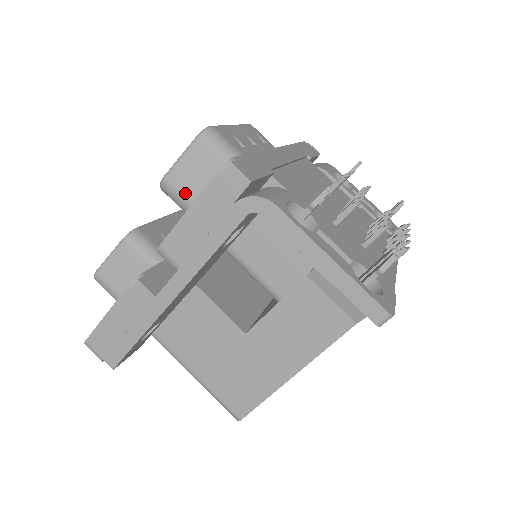
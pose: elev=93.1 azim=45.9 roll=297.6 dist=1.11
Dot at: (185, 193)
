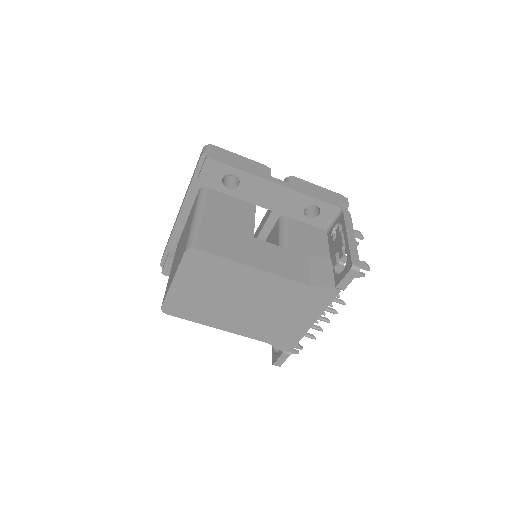
Dot at: occluded
